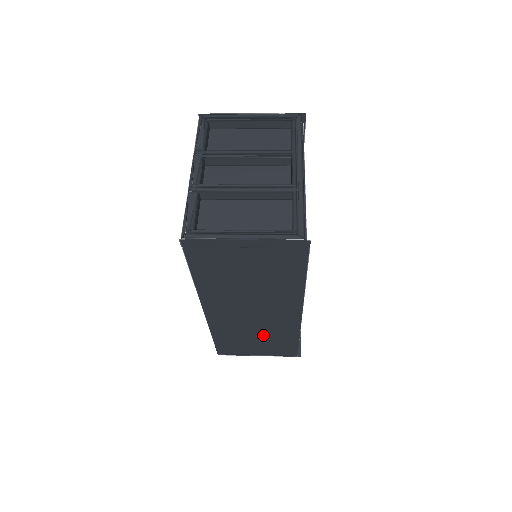
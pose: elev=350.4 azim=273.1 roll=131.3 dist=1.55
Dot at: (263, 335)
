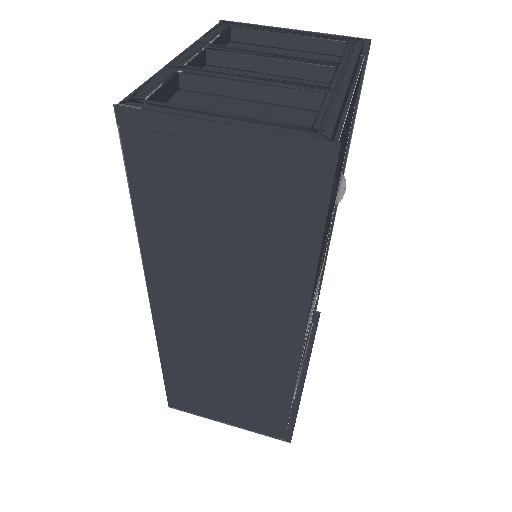
Dot at: (237, 380)
